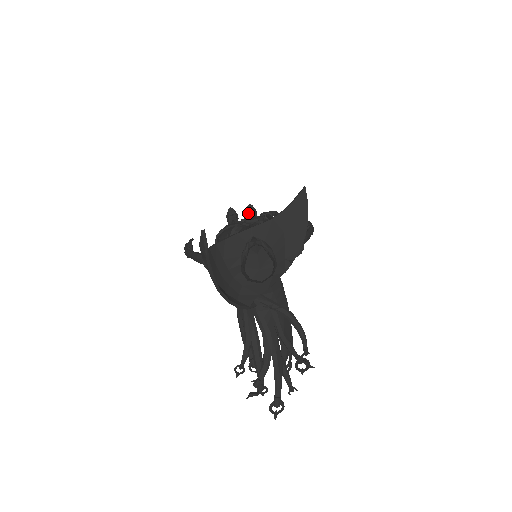
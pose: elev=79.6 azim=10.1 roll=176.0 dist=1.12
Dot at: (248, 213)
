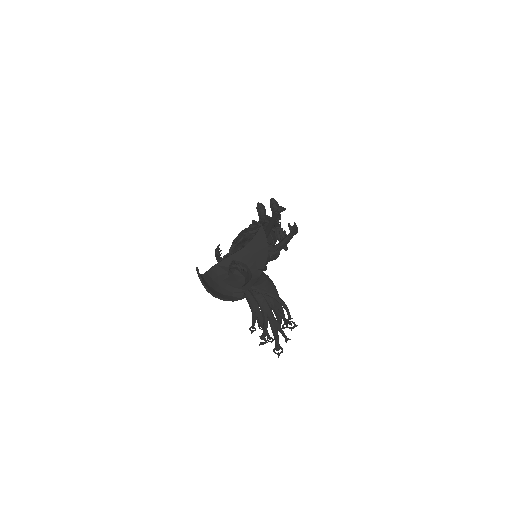
Dot at: (271, 205)
